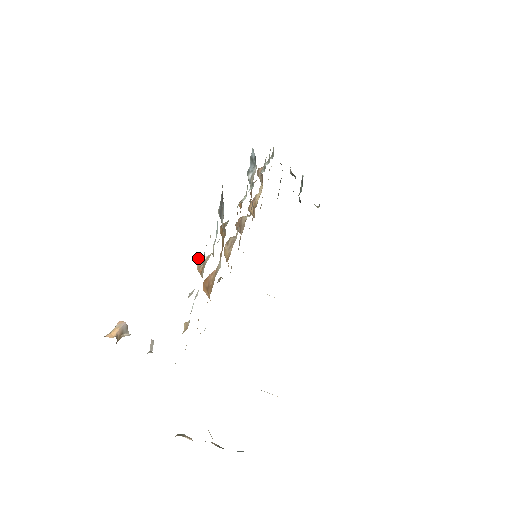
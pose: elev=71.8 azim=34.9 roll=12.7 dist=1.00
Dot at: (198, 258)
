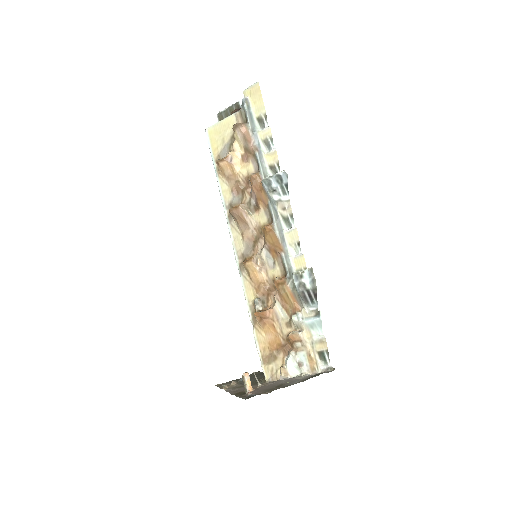
Dot at: (294, 332)
